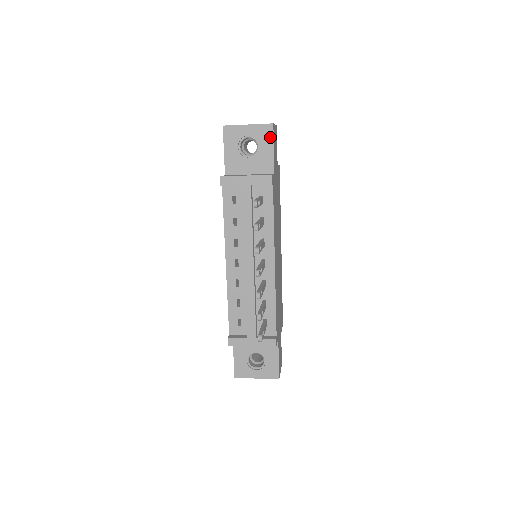
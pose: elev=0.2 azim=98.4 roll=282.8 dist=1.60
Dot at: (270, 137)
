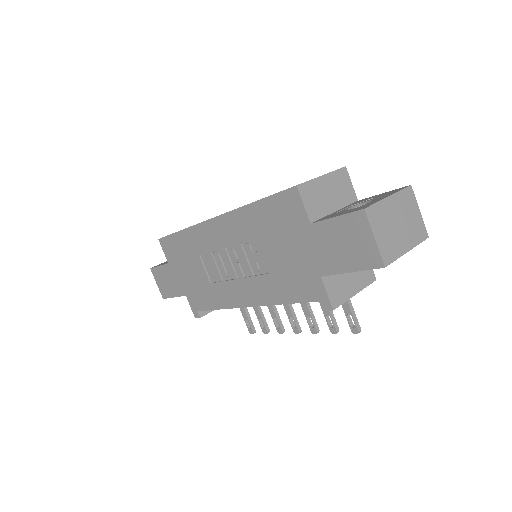
Dot at: occluded
